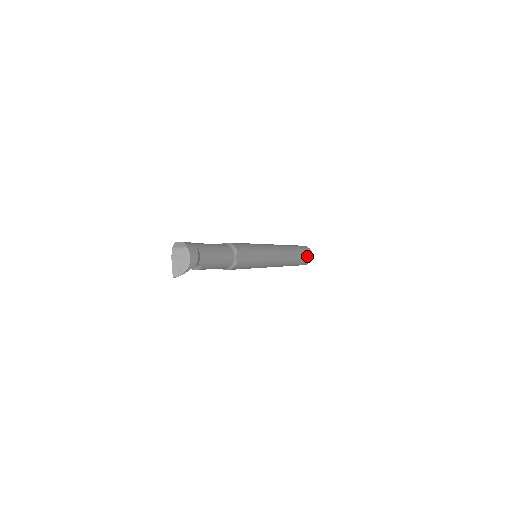
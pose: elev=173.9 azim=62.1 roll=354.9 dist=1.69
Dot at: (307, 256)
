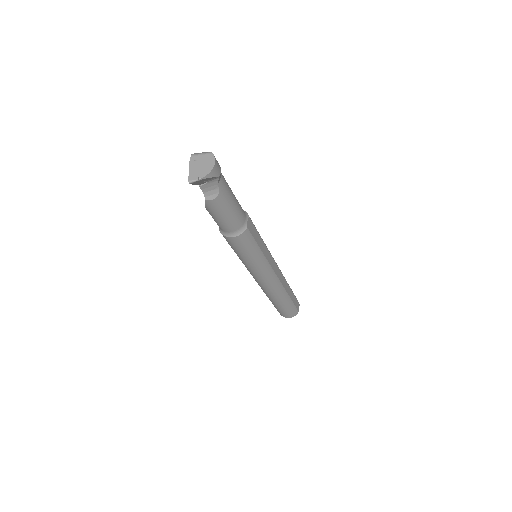
Dot at: (296, 303)
